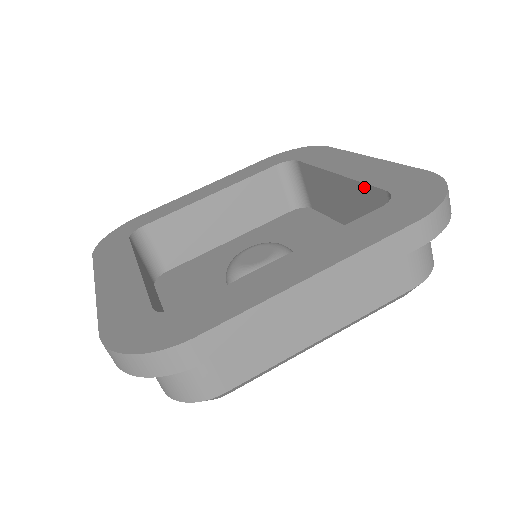
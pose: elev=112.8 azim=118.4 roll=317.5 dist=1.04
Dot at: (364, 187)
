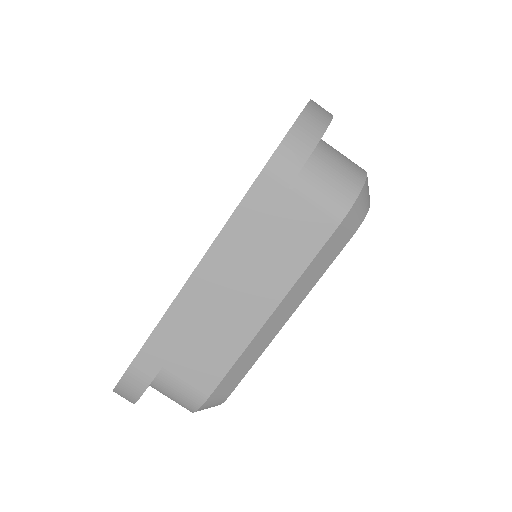
Dot at: occluded
